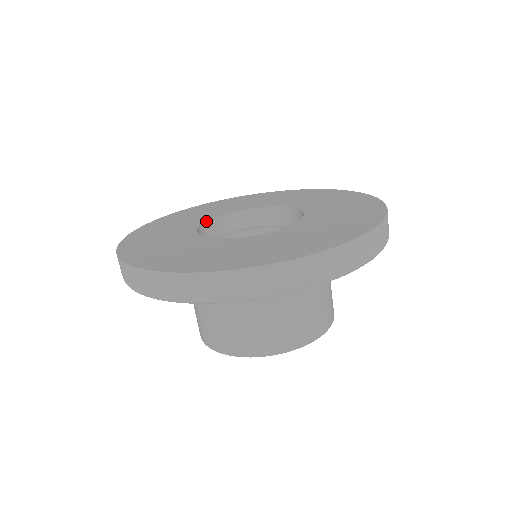
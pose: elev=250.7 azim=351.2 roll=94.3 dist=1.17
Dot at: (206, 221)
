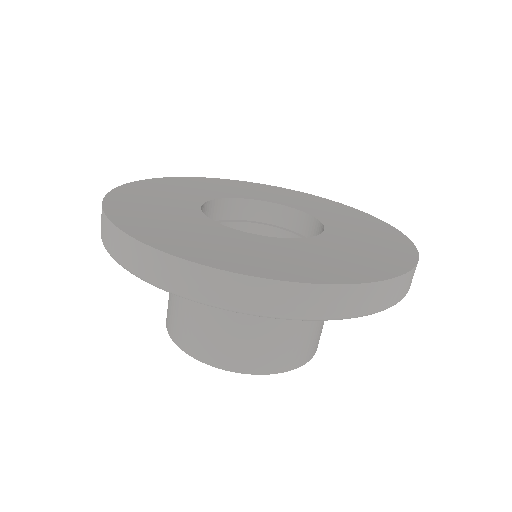
Dot at: (239, 198)
